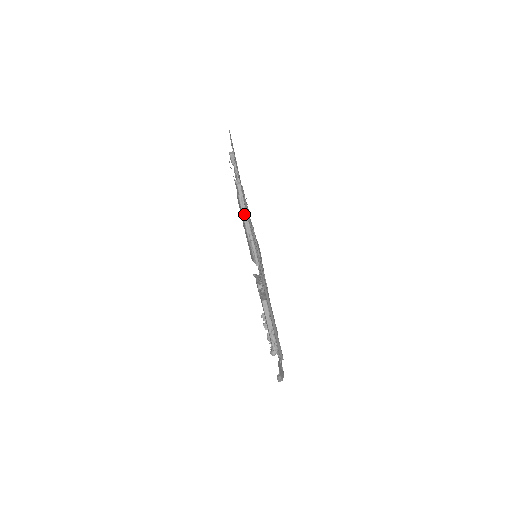
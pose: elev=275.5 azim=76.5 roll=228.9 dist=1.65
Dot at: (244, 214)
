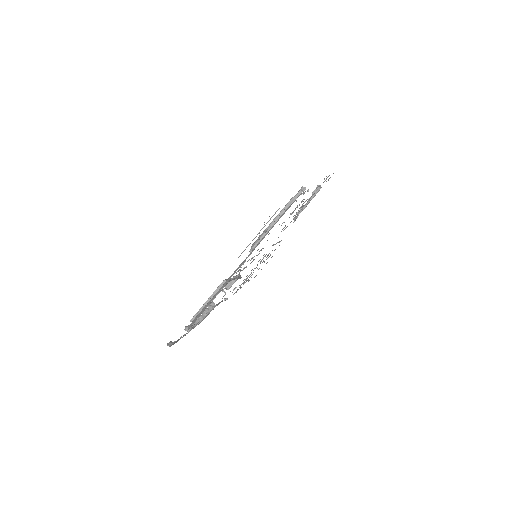
Dot at: (282, 211)
